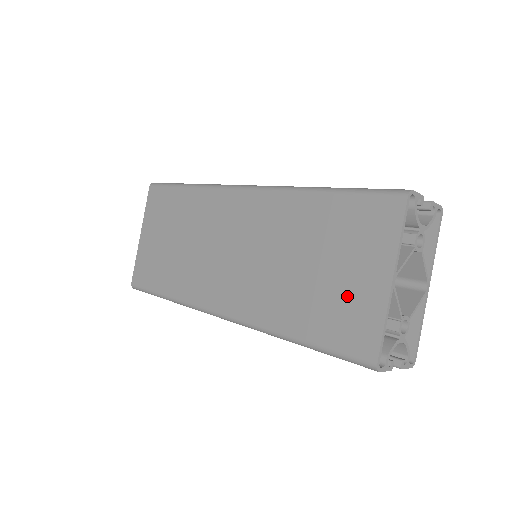
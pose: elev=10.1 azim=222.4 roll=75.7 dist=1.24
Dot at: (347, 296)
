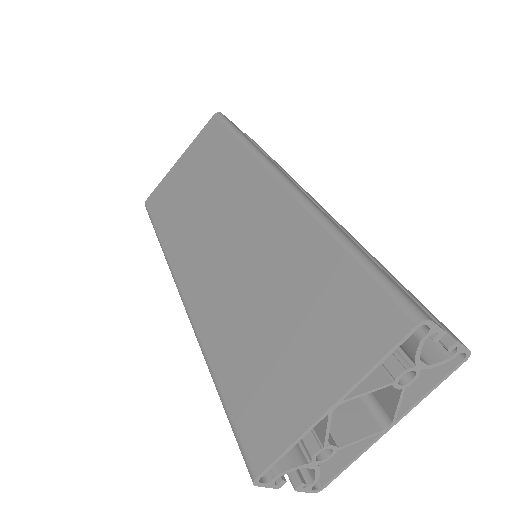
Dot at: (282, 380)
